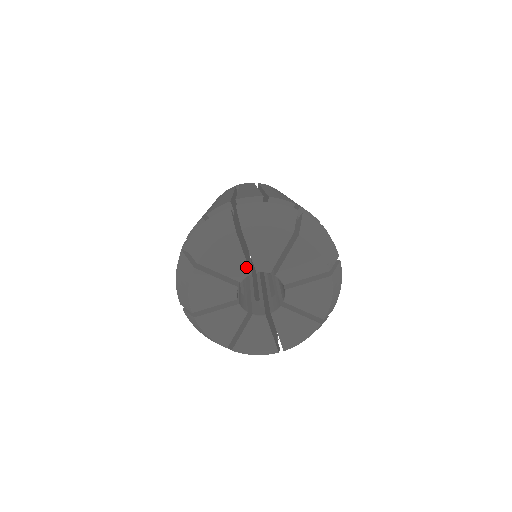
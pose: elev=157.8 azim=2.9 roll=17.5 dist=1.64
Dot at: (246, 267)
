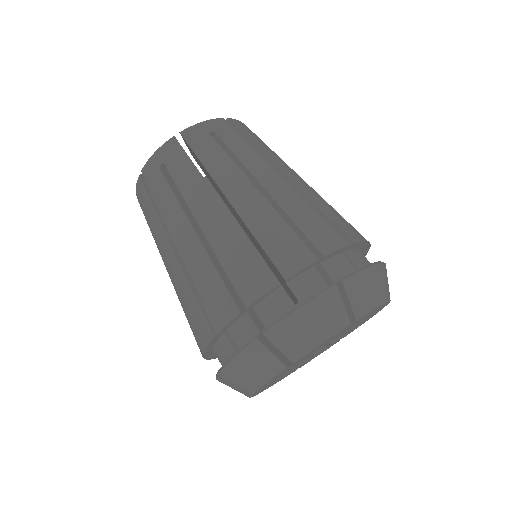
Dot at: (288, 371)
